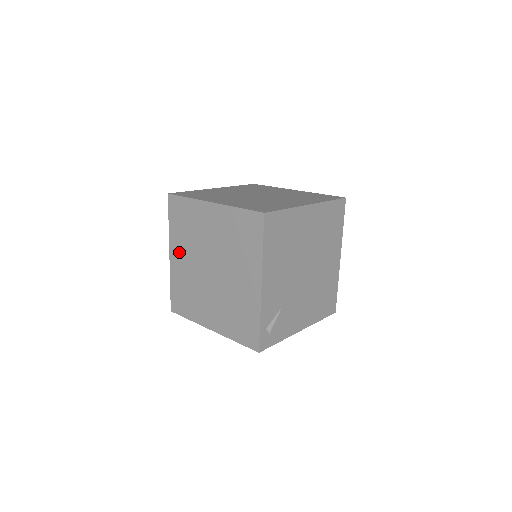
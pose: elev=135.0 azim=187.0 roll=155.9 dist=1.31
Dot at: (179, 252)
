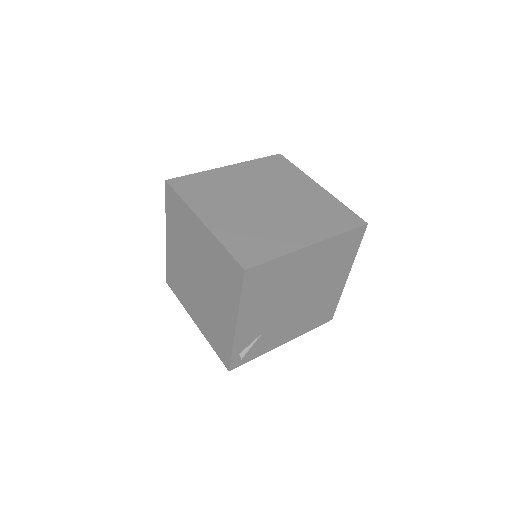
Dot at: (173, 241)
